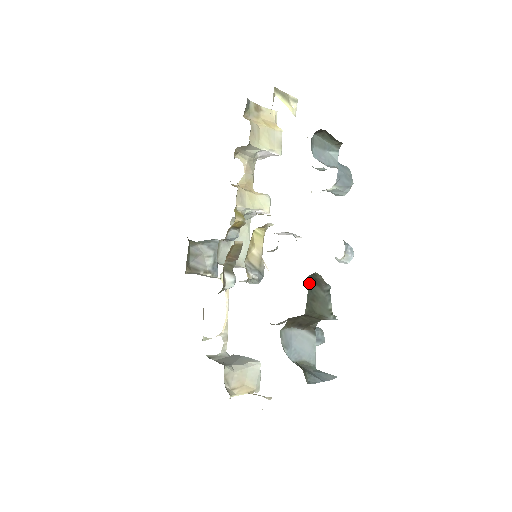
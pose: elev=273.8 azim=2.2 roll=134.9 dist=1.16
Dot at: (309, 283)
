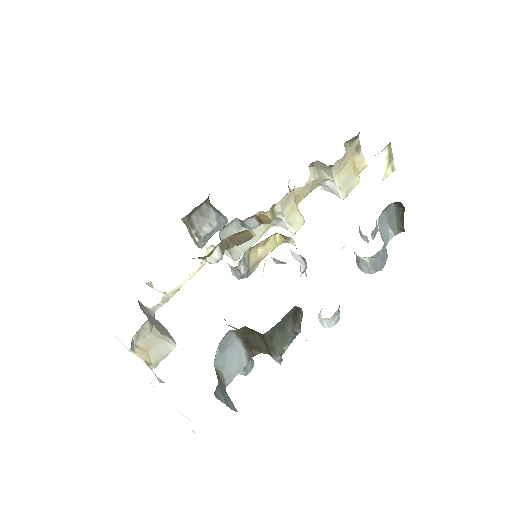
Dot at: (290, 312)
